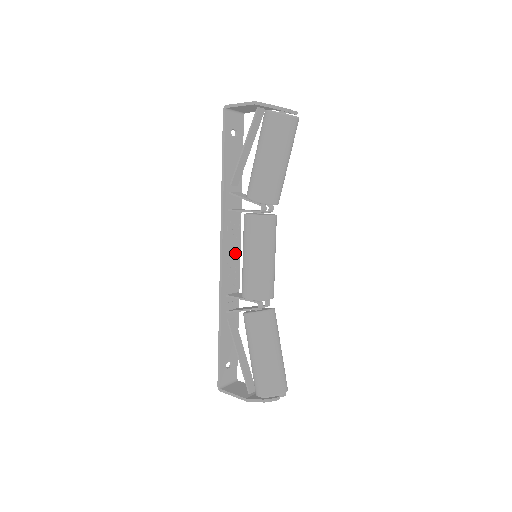
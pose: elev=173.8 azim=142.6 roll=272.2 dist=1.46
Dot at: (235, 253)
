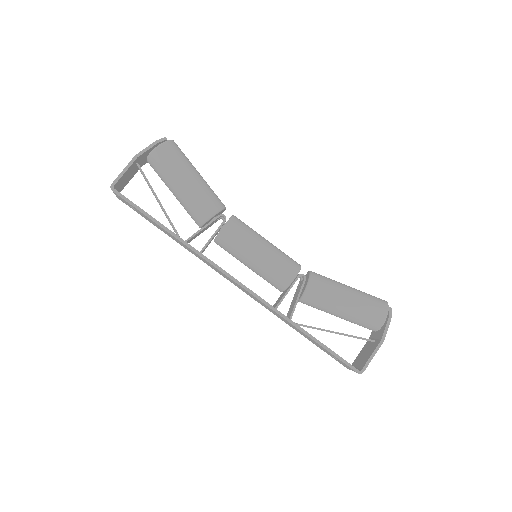
Dot at: occluded
